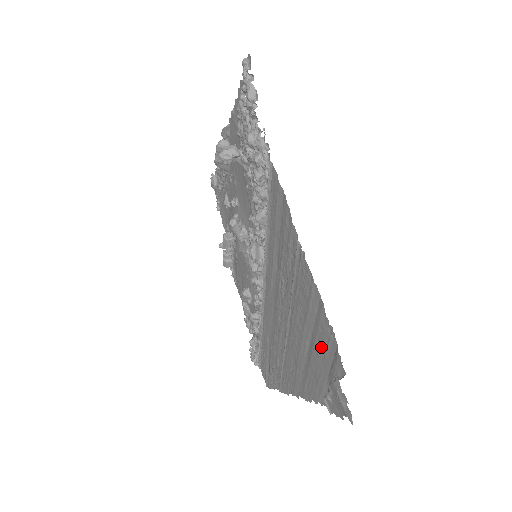
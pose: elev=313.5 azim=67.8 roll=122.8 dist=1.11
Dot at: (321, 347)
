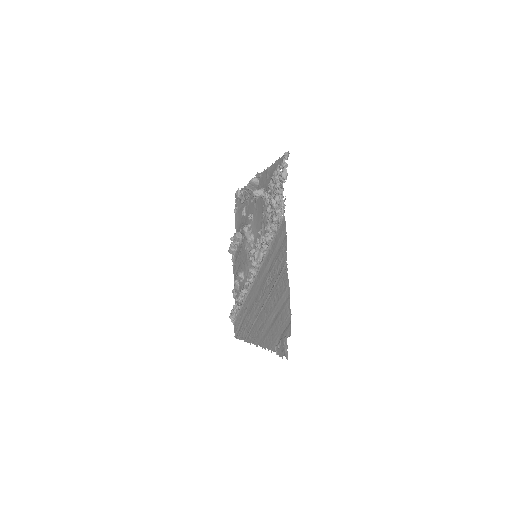
Dot at: (282, 319)
